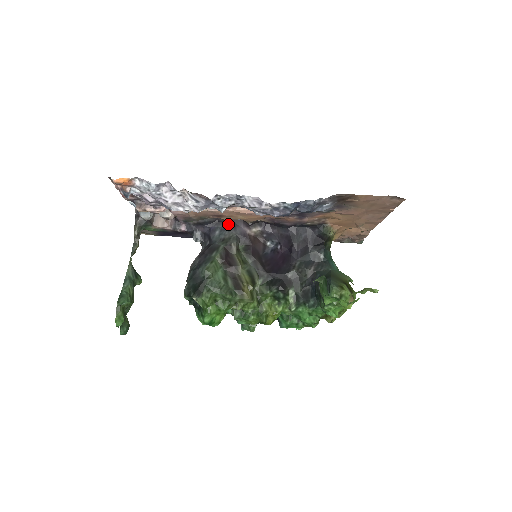
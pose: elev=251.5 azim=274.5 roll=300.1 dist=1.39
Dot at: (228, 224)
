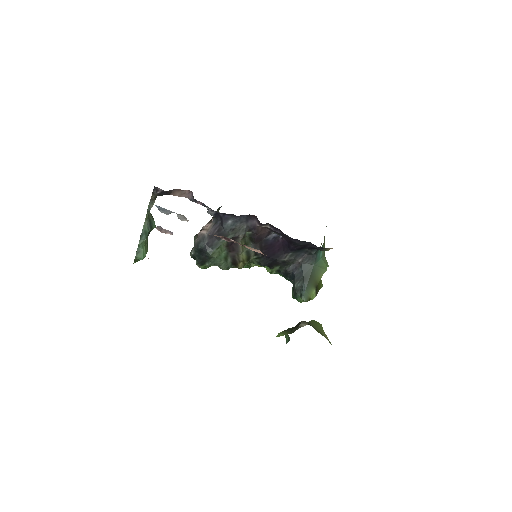
Dot at: (242, 217)
